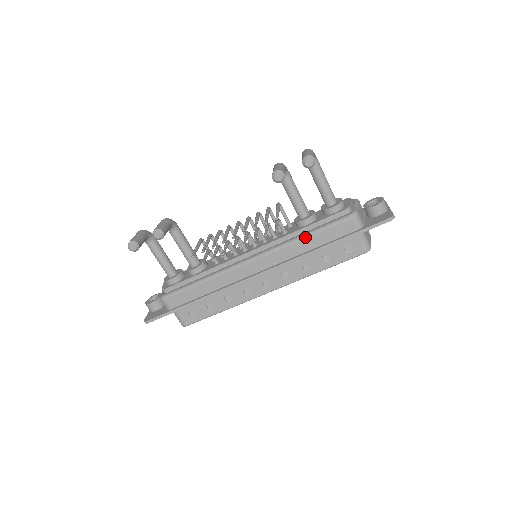
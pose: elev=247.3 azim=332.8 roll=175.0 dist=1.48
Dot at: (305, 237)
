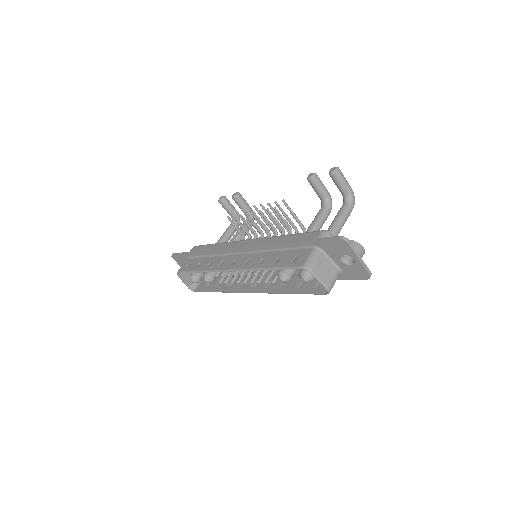
Dot at: (285, 235)
